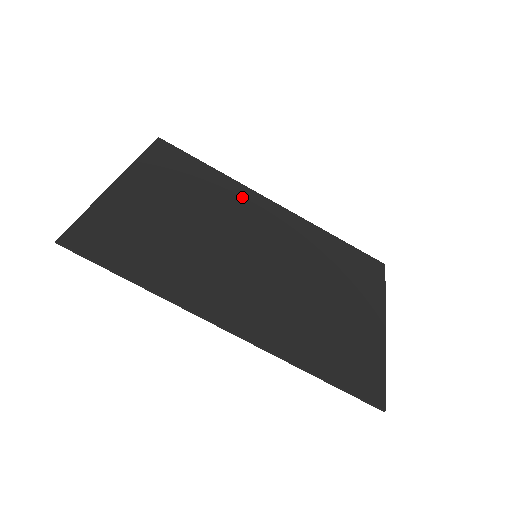
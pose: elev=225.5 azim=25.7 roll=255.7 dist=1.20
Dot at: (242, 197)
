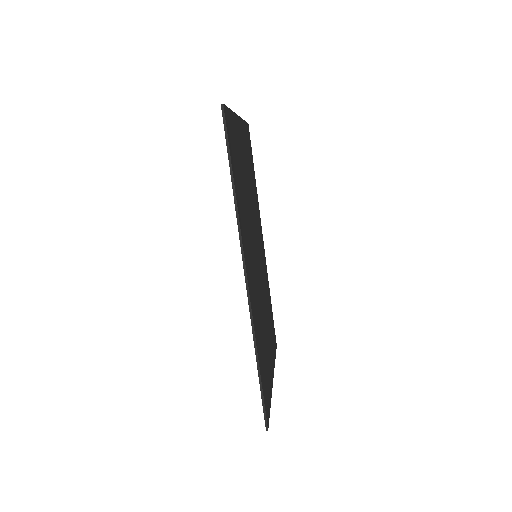
Dot at: (258, 214)
